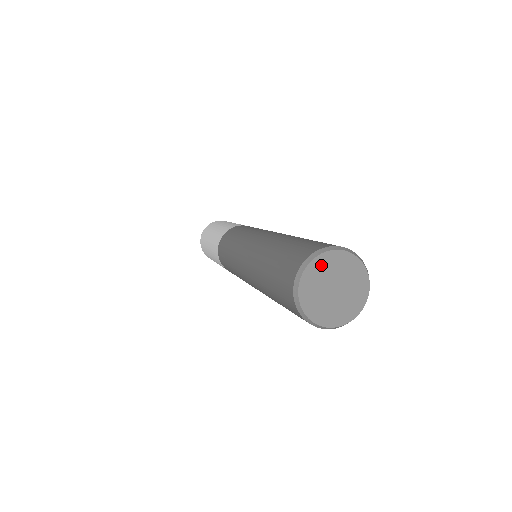
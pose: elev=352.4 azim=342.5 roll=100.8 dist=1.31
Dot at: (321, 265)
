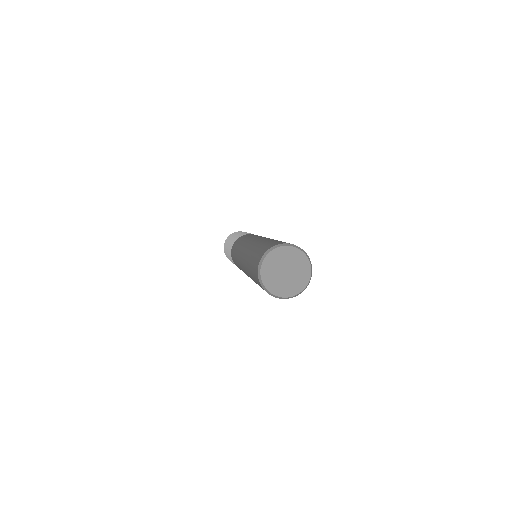
Dot at: (278, 254)
